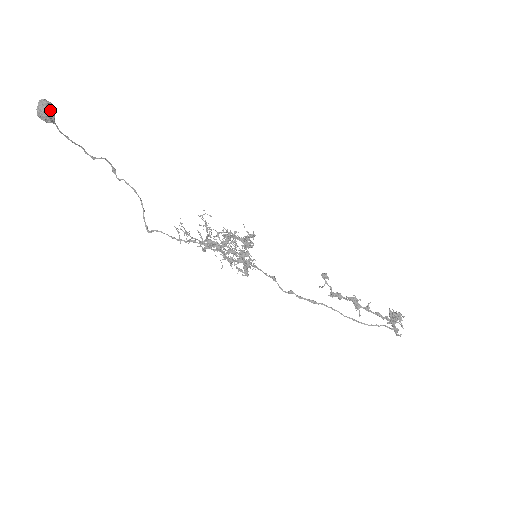
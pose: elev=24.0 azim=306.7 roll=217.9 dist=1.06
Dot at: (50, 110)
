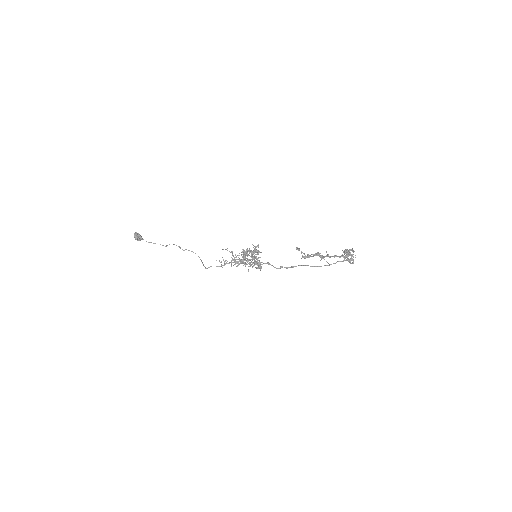
Dot at: (137, 236)
